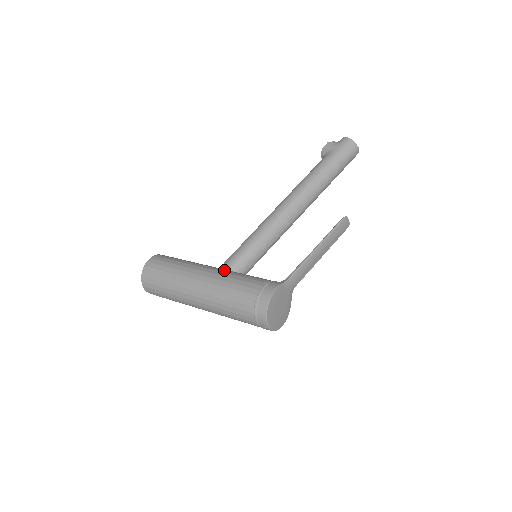
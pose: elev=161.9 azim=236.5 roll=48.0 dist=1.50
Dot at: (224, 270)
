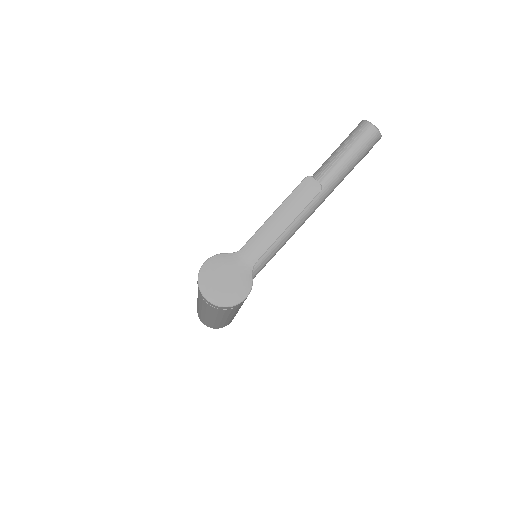
Dot at: occluded
